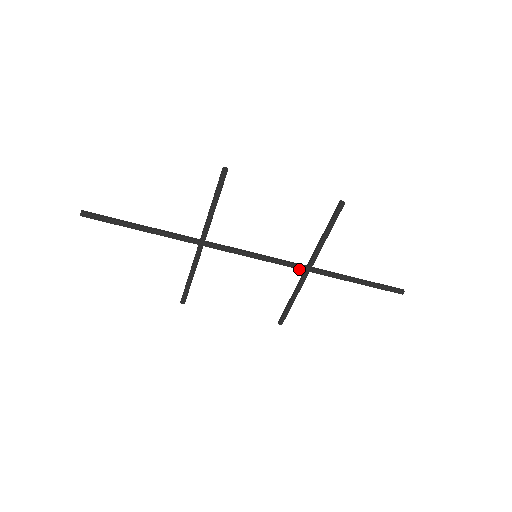
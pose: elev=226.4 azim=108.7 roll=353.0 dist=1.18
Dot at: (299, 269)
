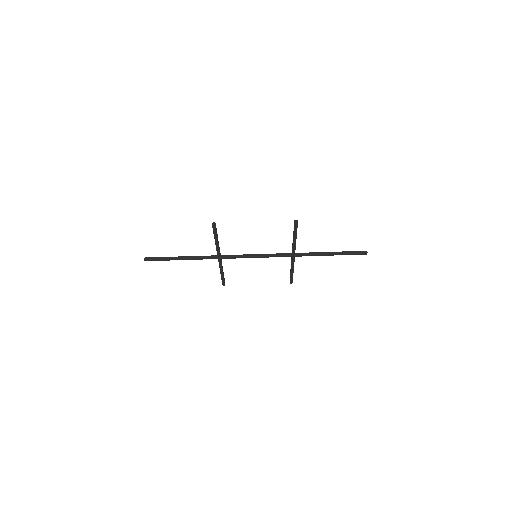
Dot at: occluded
